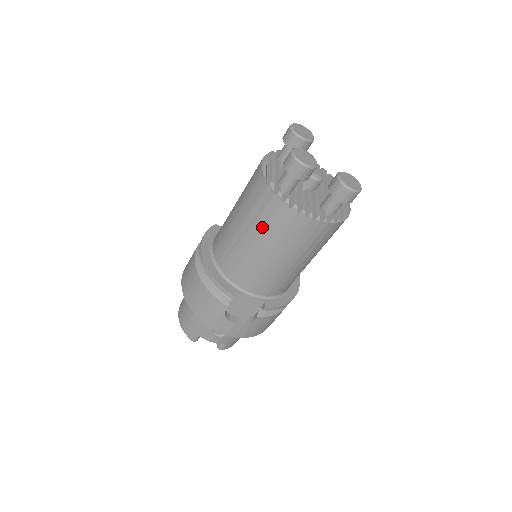
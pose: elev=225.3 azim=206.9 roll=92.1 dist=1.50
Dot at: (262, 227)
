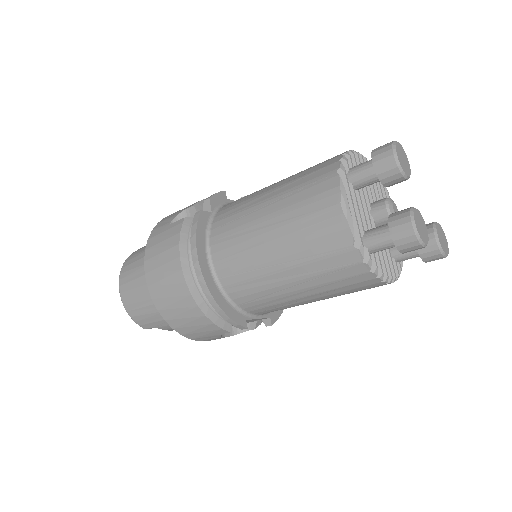
Dot at: (321, 282)
